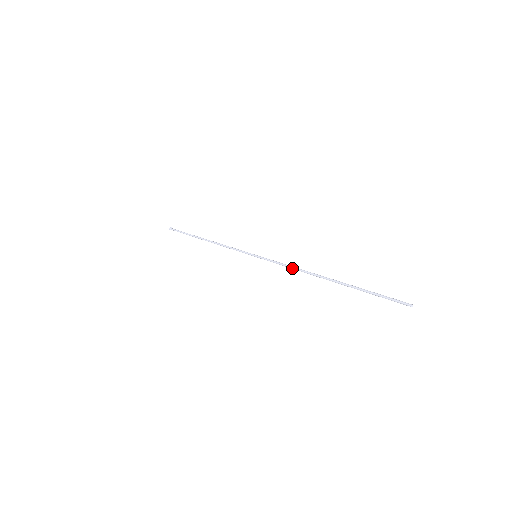
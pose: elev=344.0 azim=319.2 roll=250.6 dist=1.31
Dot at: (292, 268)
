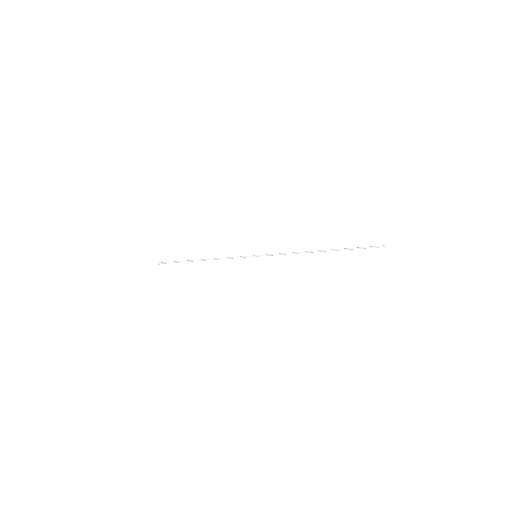
Dot at: (291, 253)
